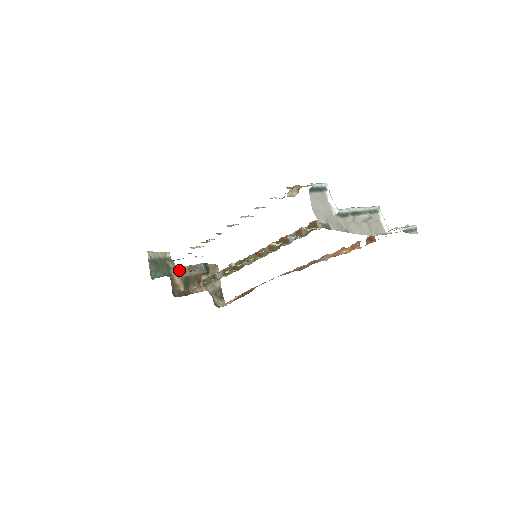
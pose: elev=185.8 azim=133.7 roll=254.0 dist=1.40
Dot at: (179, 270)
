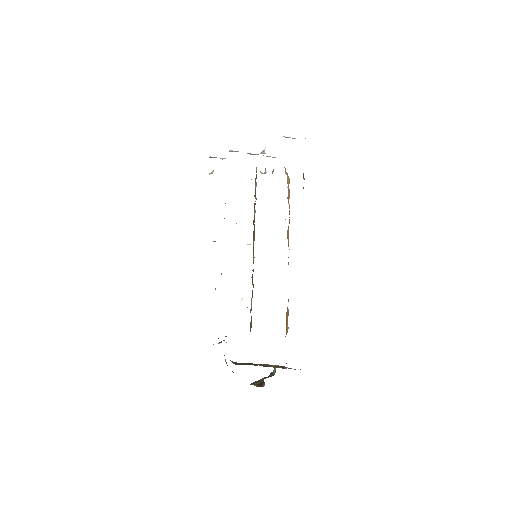
Dot at: (255, 383)
